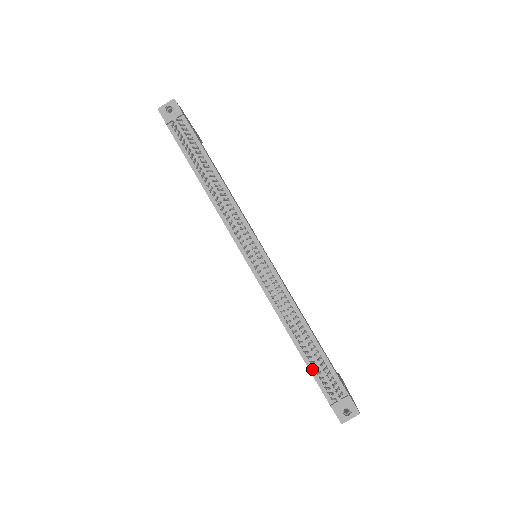
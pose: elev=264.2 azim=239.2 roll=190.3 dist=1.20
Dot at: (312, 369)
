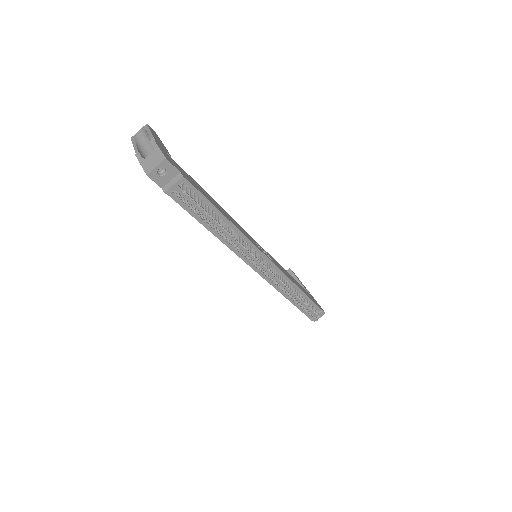
Dot at: (301, 308)
